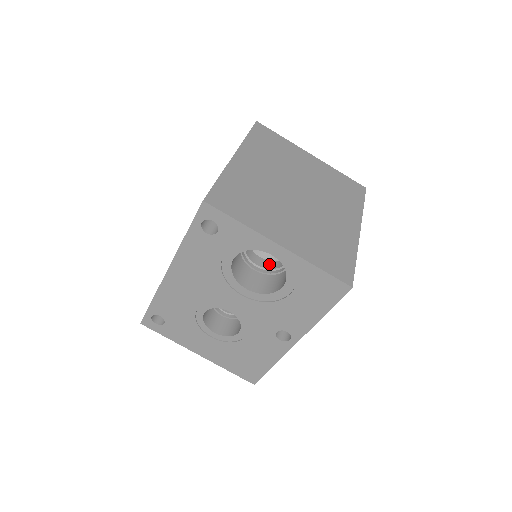
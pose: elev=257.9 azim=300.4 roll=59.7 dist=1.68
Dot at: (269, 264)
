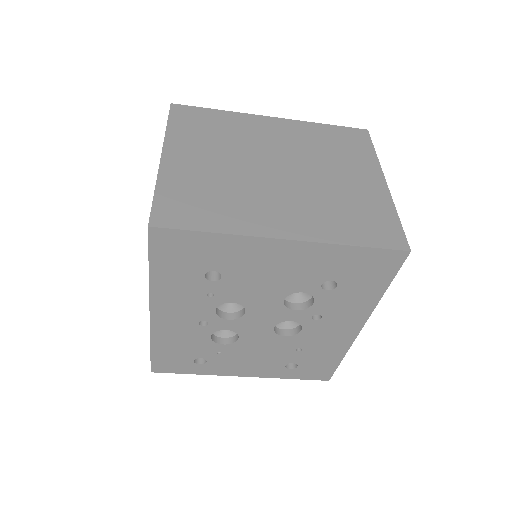
Dot at: occluded
